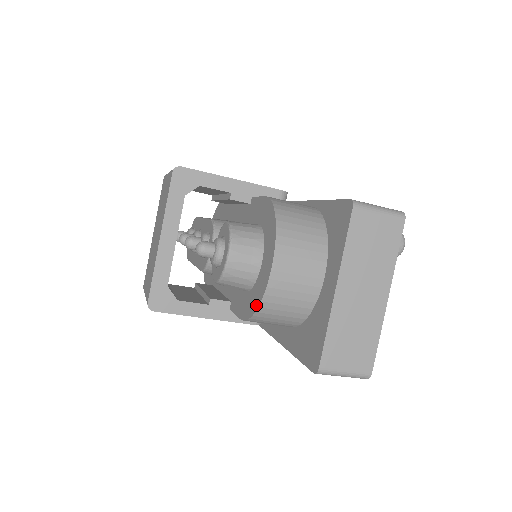
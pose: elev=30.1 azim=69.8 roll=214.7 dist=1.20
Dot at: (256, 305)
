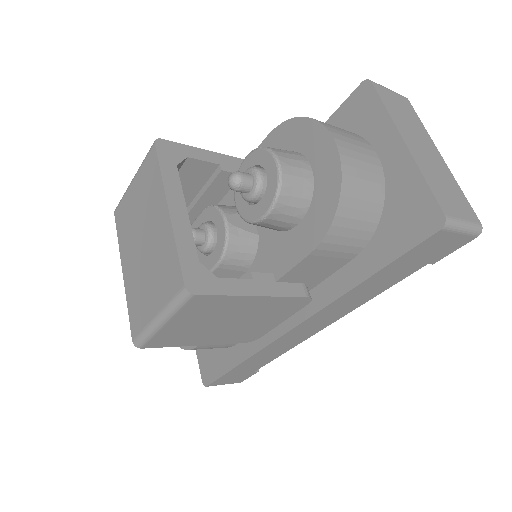
Dot at: (334, 198)
